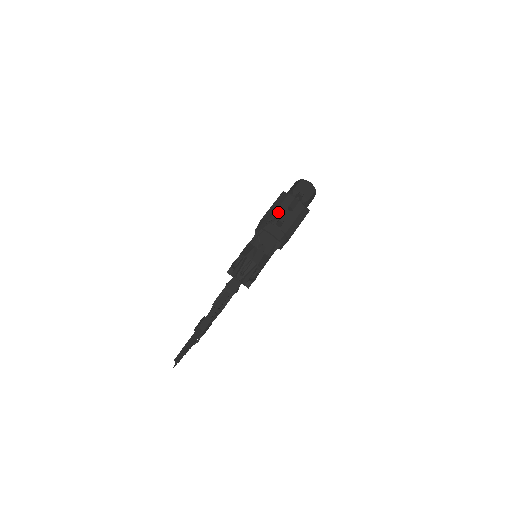
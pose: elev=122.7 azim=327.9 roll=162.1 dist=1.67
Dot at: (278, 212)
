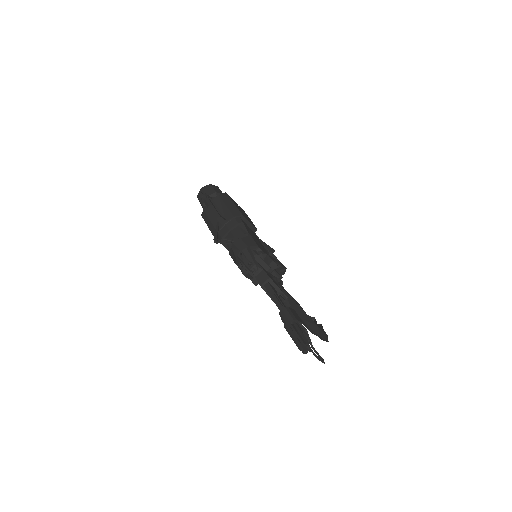
Dot at: (213, 221)
